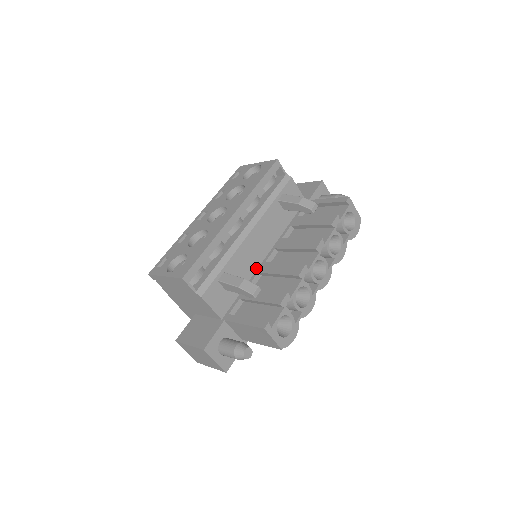
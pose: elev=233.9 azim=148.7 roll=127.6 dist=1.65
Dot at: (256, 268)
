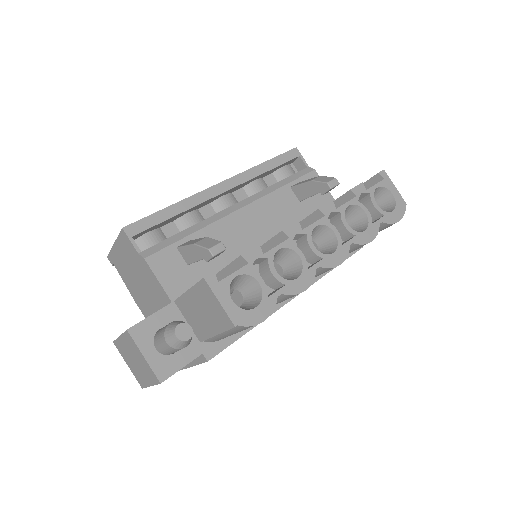
Dot at: occluded
